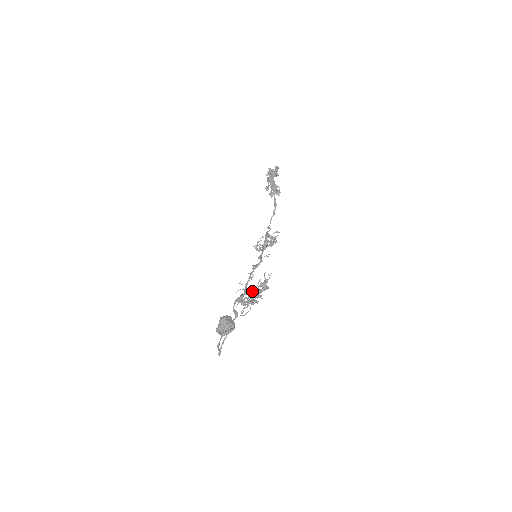
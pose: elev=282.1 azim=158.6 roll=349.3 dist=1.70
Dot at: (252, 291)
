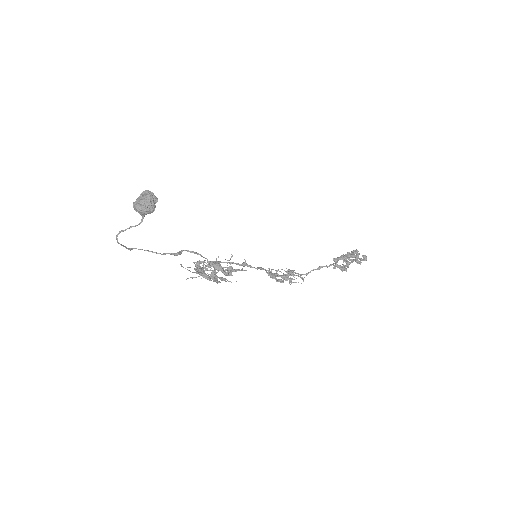
Dot at: (215, 262)
